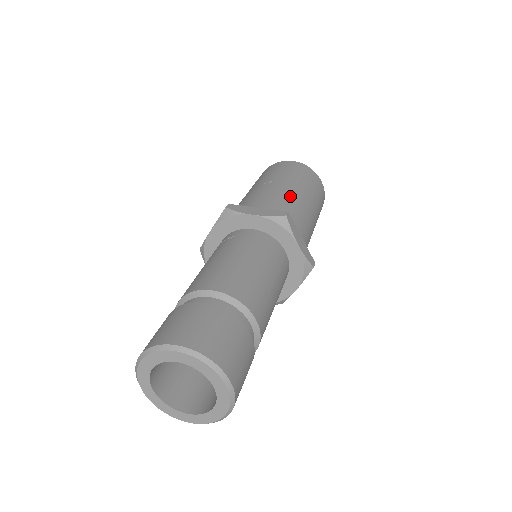
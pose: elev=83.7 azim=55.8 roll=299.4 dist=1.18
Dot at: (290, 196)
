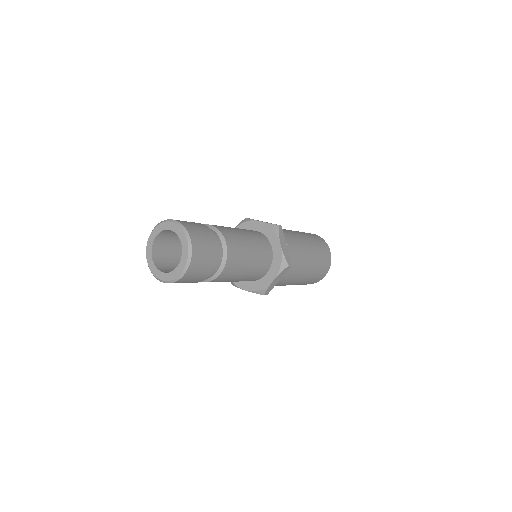
Dot at: (294, 234)
